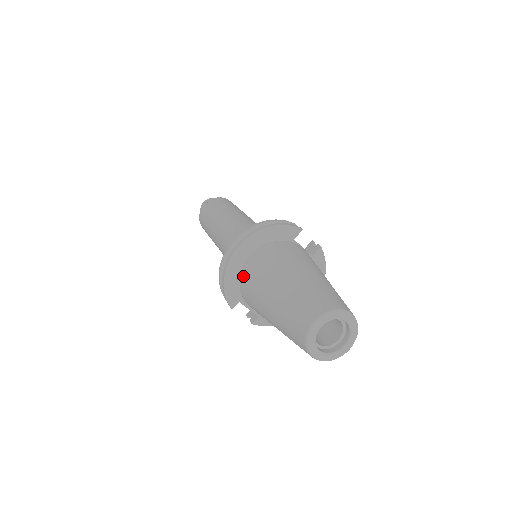
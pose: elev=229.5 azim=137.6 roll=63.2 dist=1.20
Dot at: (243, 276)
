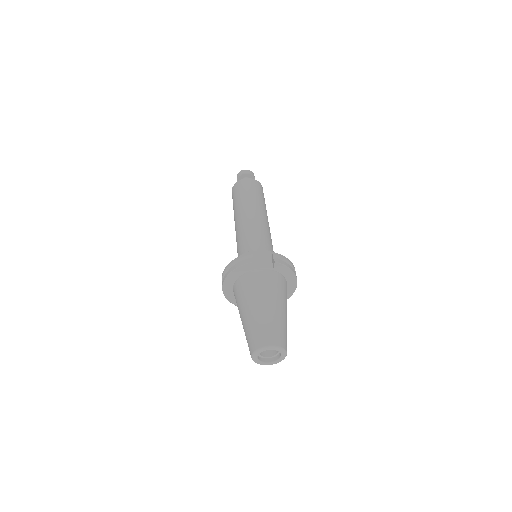
Dot at: occluded
